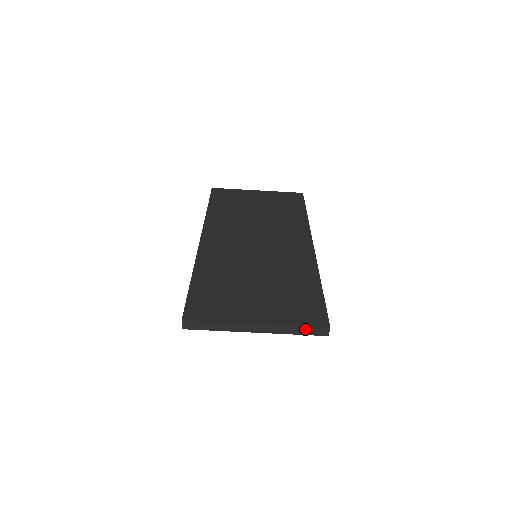
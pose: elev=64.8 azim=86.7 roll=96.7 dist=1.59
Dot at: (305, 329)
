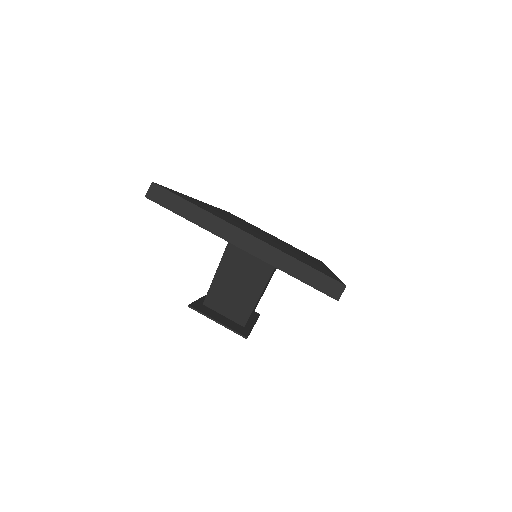
Dot at: (310, 273)
